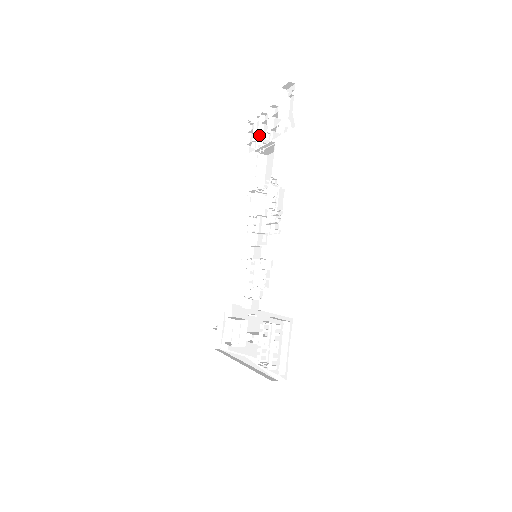
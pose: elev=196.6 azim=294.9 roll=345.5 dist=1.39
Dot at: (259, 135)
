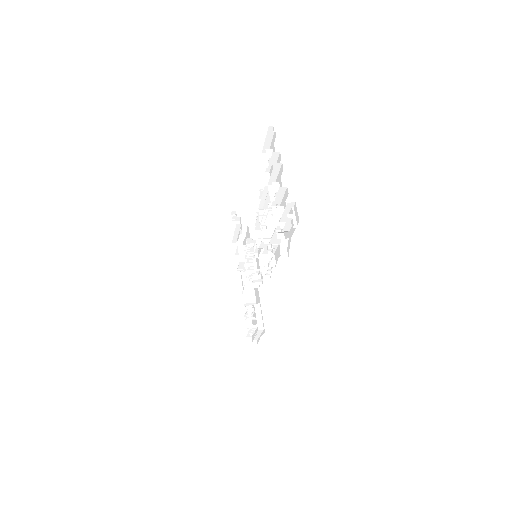
Dot at: (272, 178)
